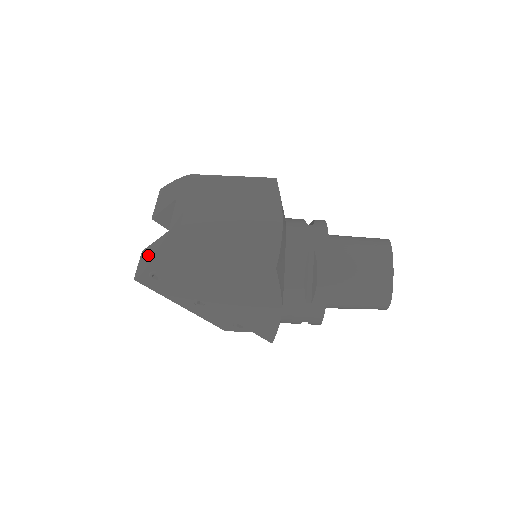
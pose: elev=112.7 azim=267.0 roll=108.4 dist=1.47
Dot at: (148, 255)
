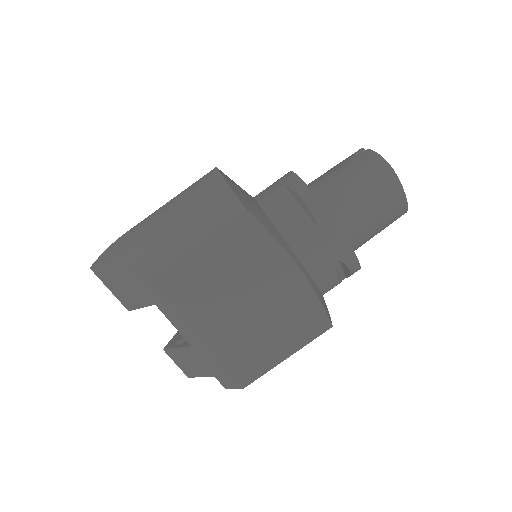
Dot at: (184, 361)
